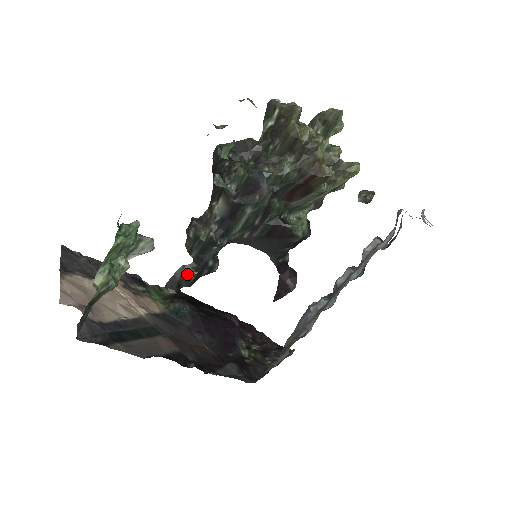
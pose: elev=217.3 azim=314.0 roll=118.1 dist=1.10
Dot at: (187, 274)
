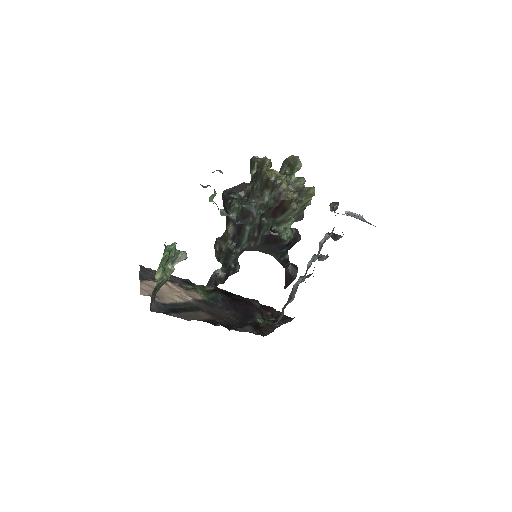
Dot at: (219, 275)
